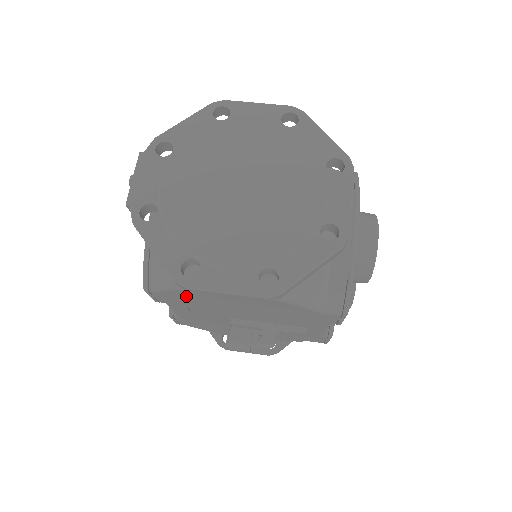
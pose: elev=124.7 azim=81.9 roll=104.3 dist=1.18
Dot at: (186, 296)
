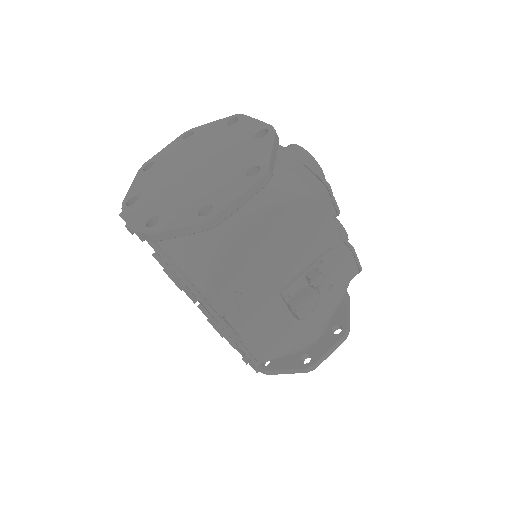
Dot at: (229, 274)
